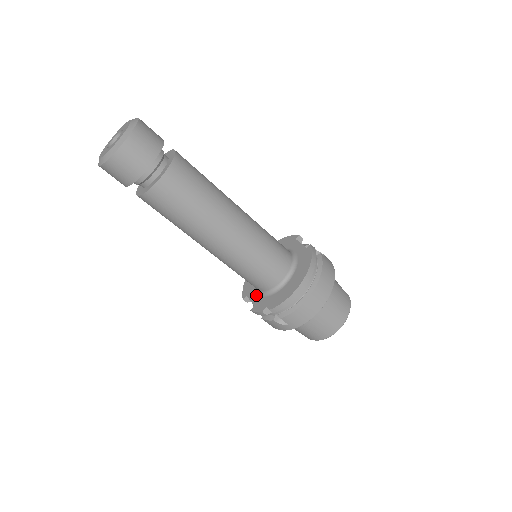
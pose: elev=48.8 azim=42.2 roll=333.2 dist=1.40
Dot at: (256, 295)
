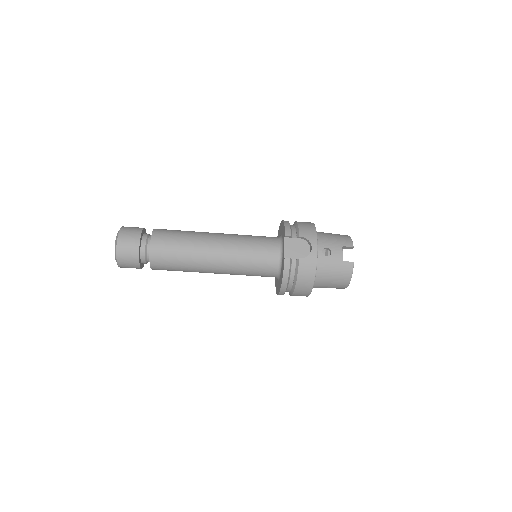
Dot at: occluded
